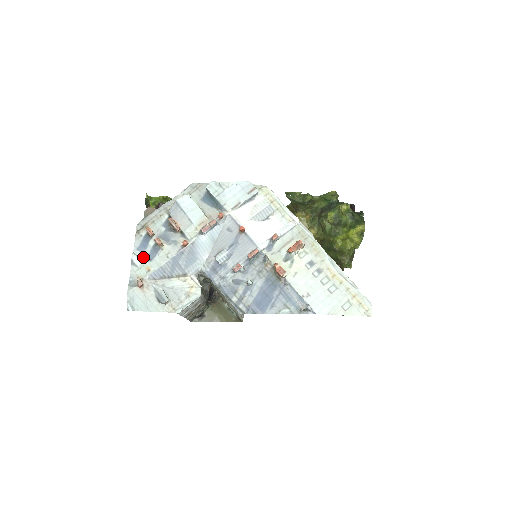
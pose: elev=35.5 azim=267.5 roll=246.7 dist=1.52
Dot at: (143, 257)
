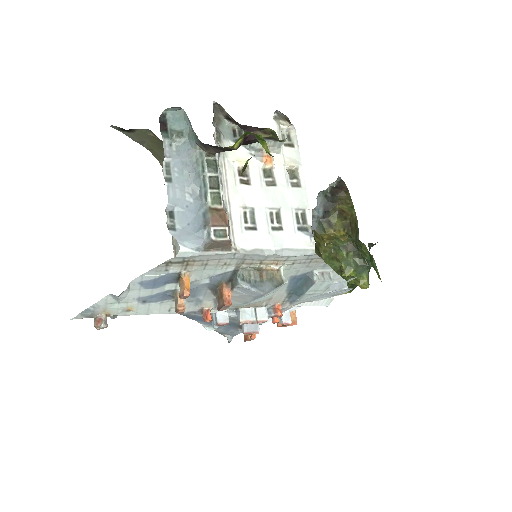
Dot at: (138, 295)
